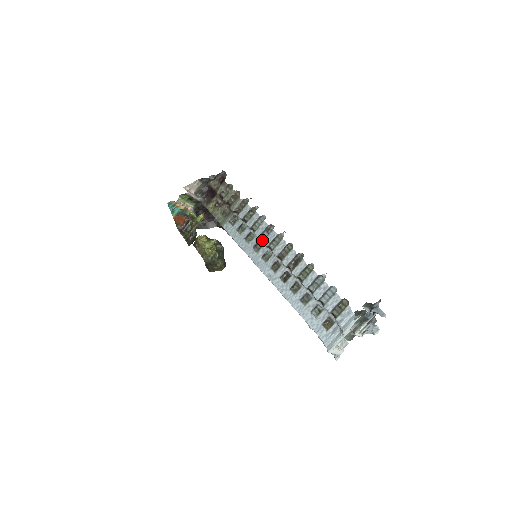
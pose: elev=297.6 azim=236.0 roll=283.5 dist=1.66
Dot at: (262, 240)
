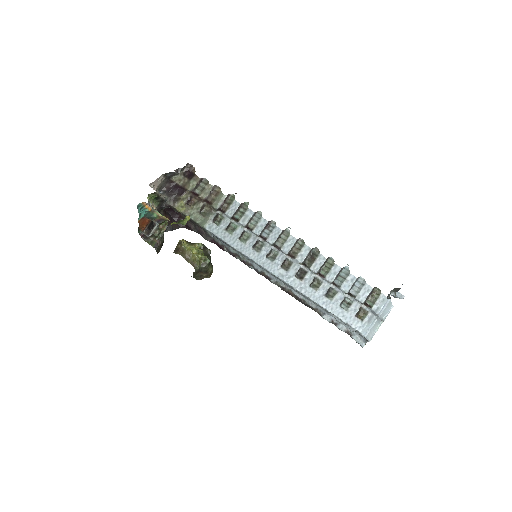
Dot at: (263, 238)
